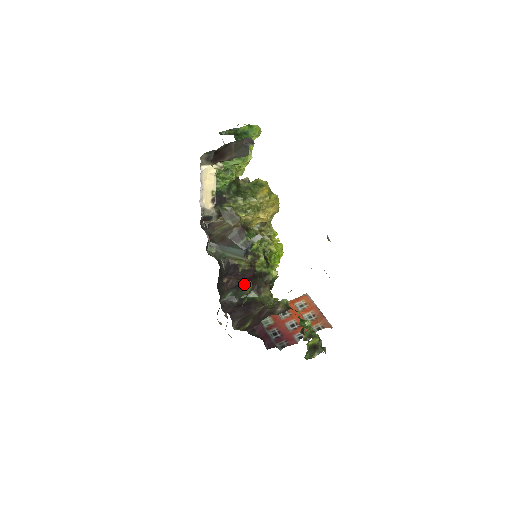
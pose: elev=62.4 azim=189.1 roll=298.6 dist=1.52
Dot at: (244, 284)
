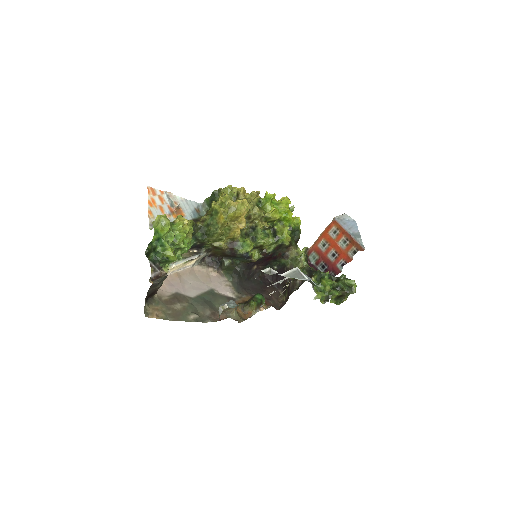
Dot at: (248, 308)
